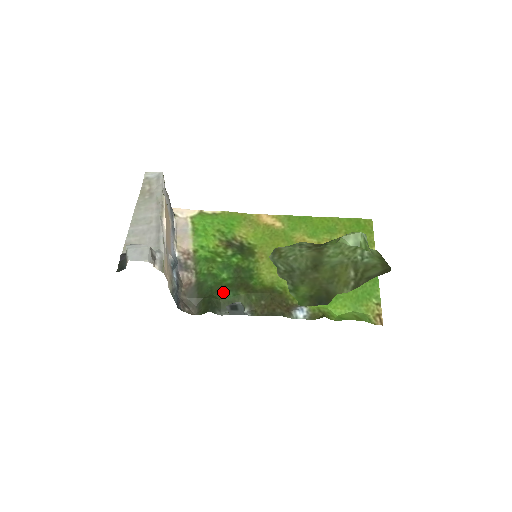
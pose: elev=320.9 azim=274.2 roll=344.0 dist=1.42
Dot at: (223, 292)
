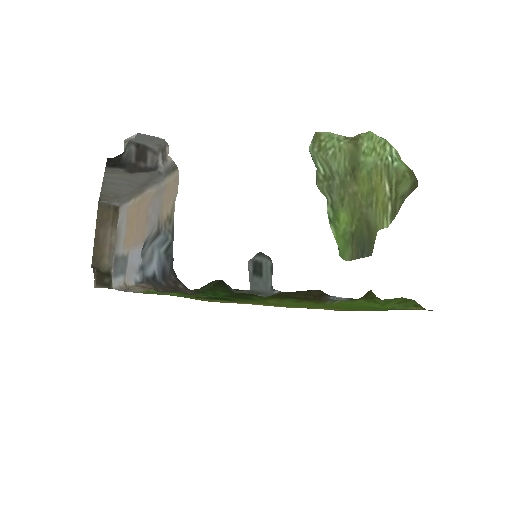
Dot at: (224, 289)
